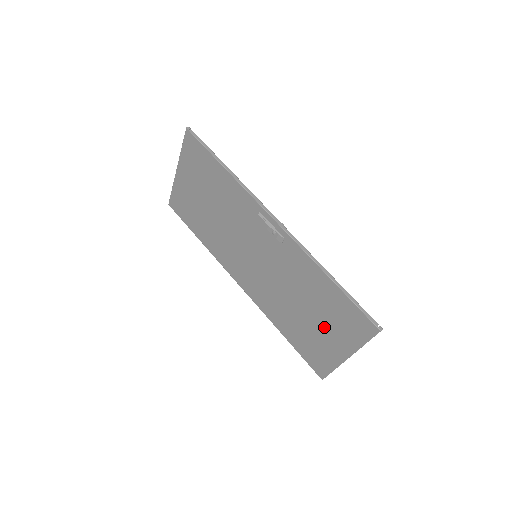
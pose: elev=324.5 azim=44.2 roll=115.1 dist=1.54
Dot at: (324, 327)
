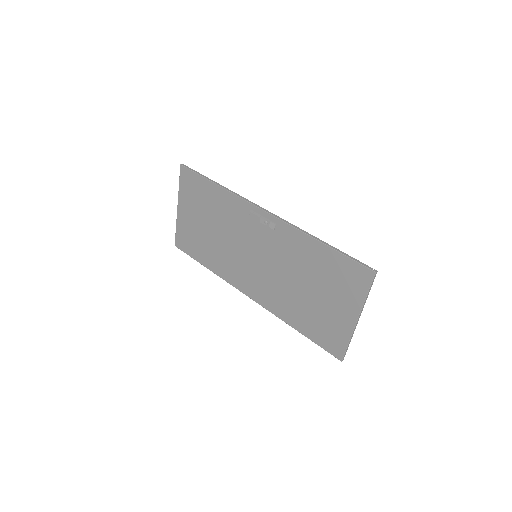
Dot at: (328, 298)
